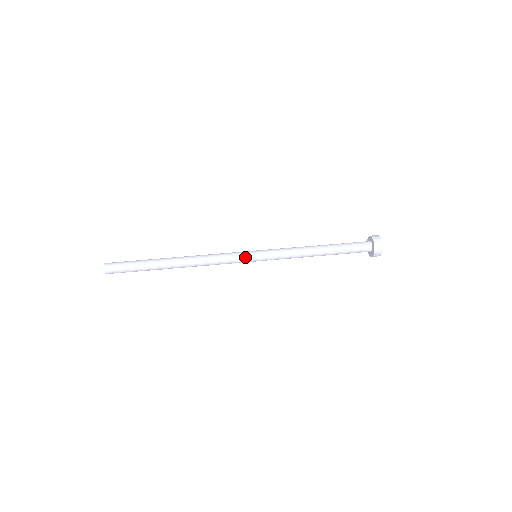
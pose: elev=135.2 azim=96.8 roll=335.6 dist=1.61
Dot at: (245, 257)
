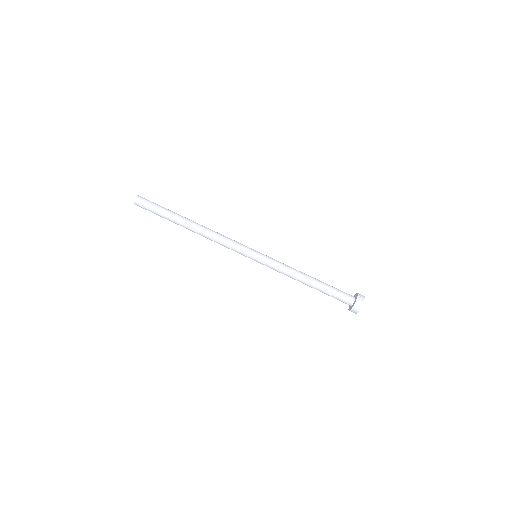
Dot at: (246, 252)
